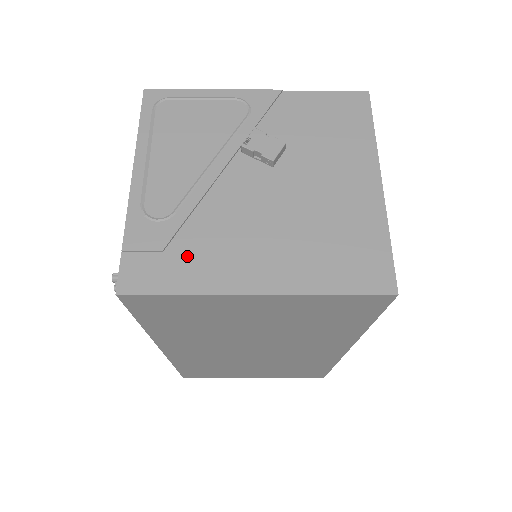
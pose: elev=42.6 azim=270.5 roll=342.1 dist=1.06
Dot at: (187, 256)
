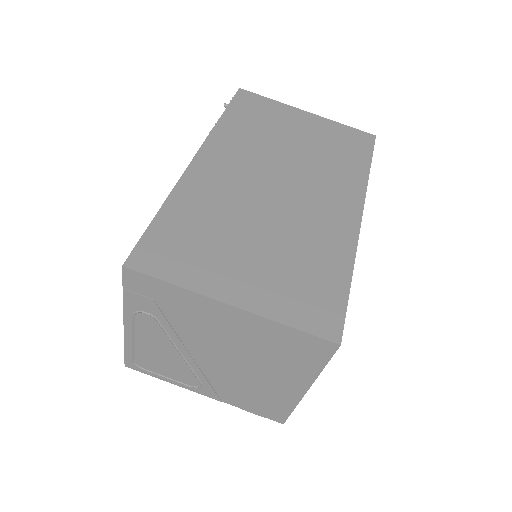
Dot at: occluded
